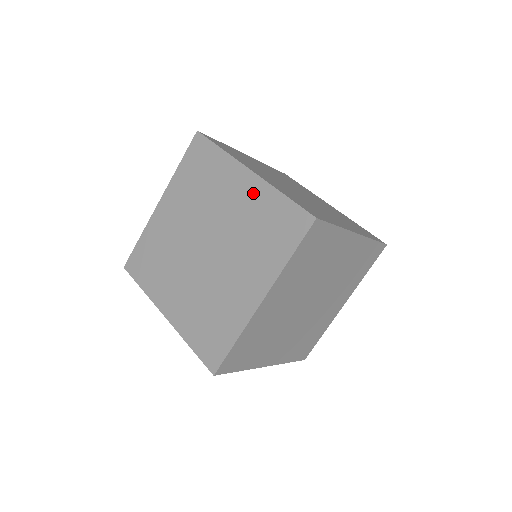
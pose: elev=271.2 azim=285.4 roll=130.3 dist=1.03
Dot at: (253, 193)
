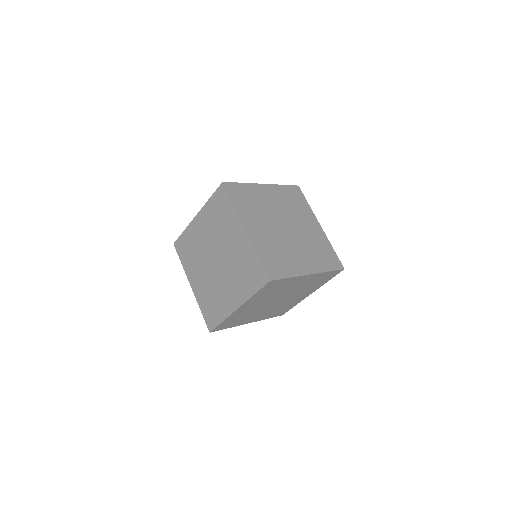
Dot at: (244, 245)
